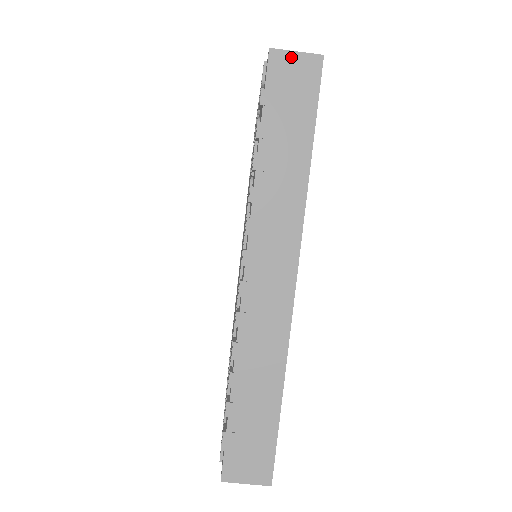
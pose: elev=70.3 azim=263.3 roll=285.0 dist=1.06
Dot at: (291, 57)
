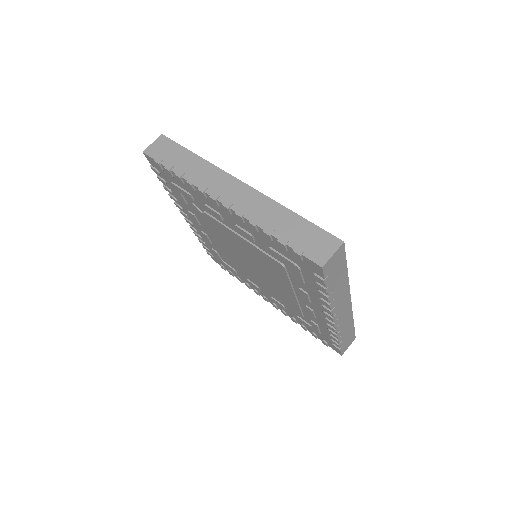
Dot at: (152, 146)
